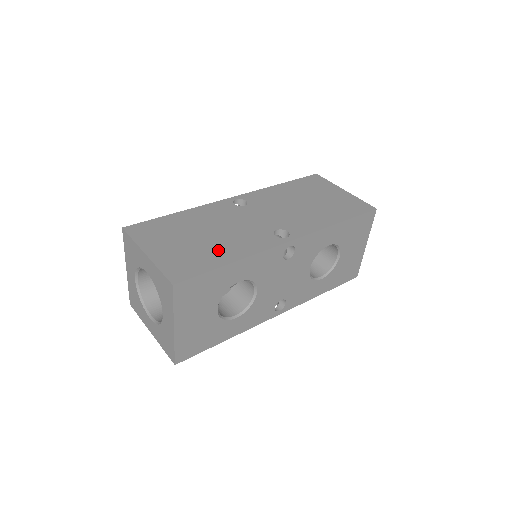
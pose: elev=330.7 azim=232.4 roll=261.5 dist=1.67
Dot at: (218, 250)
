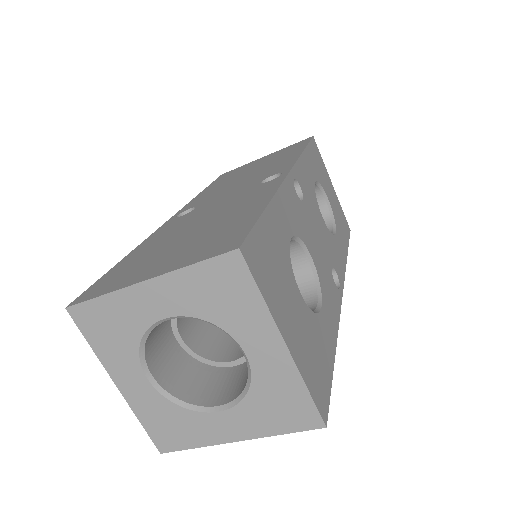
Dot at: (232, 217)
